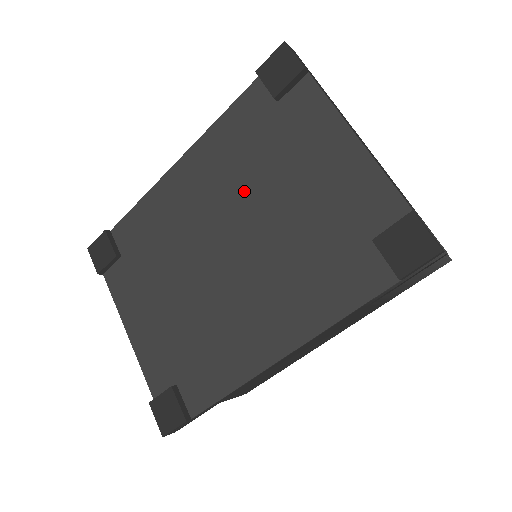
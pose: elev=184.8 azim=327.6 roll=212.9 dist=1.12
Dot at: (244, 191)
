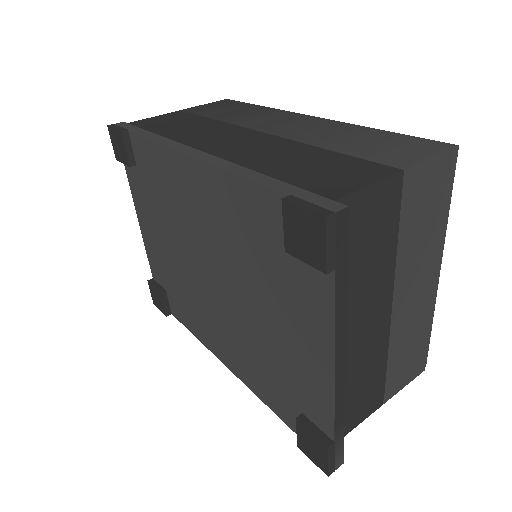
Dot at: (236, 264)
